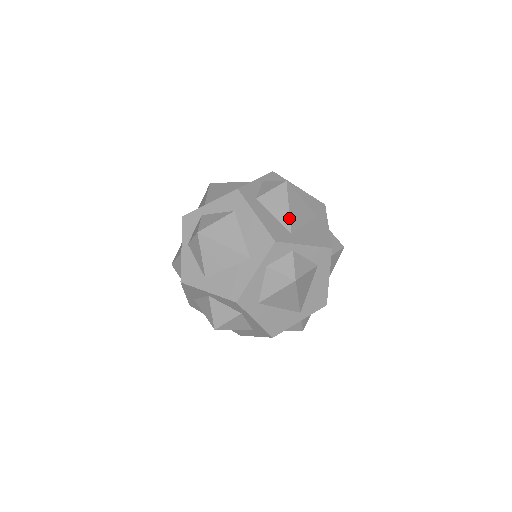
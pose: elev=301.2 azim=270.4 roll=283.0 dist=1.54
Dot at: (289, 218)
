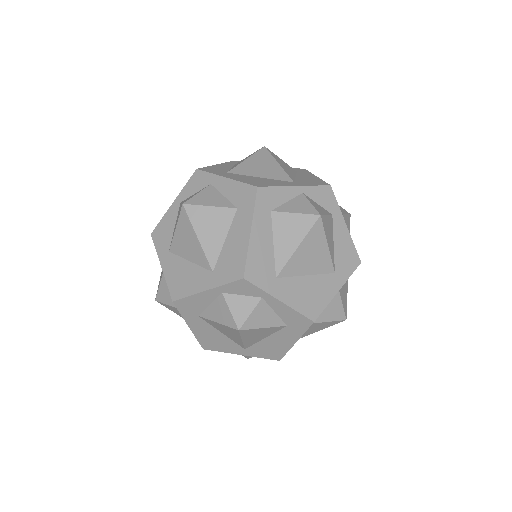
Dot at: (288, 259)
